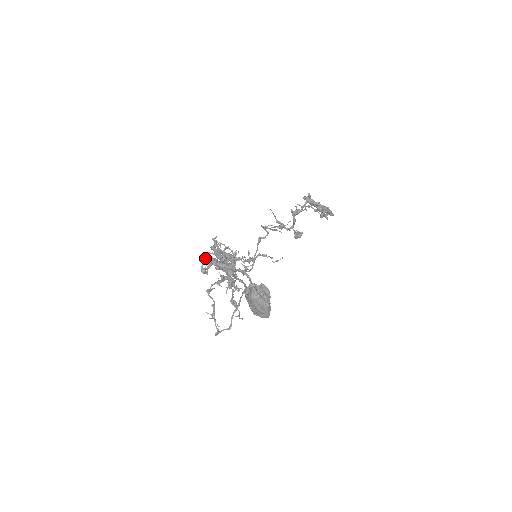
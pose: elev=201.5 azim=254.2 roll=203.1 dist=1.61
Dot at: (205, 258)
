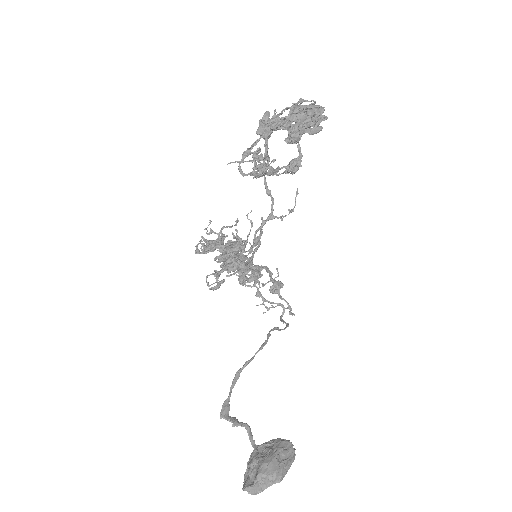
Dot at: (206, 281)
